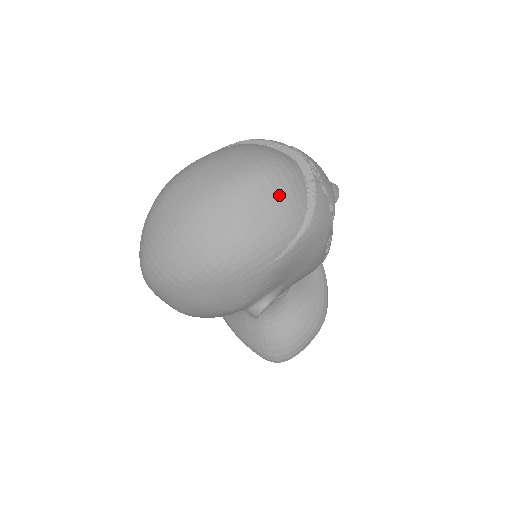
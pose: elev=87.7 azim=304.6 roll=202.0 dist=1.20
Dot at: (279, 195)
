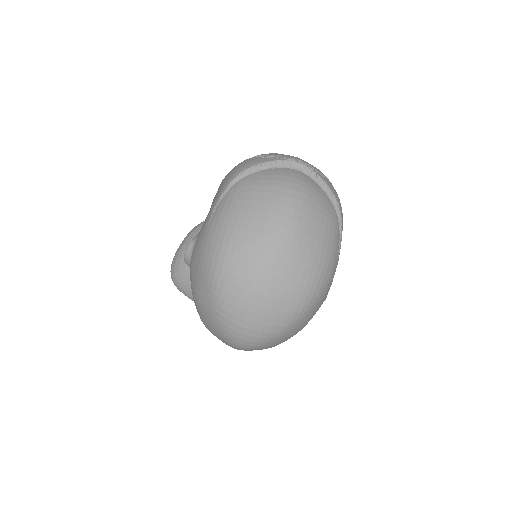
Dot at: (316, 207)
